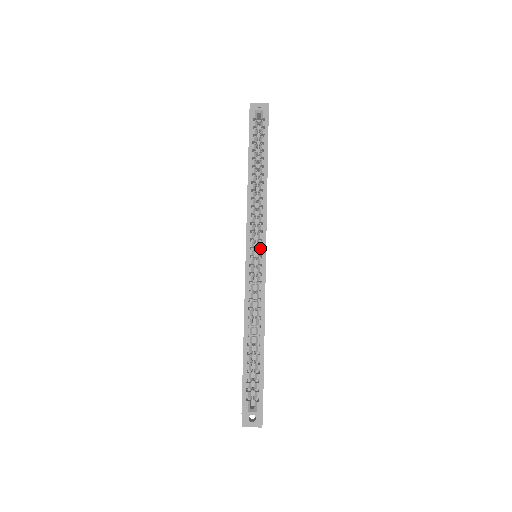
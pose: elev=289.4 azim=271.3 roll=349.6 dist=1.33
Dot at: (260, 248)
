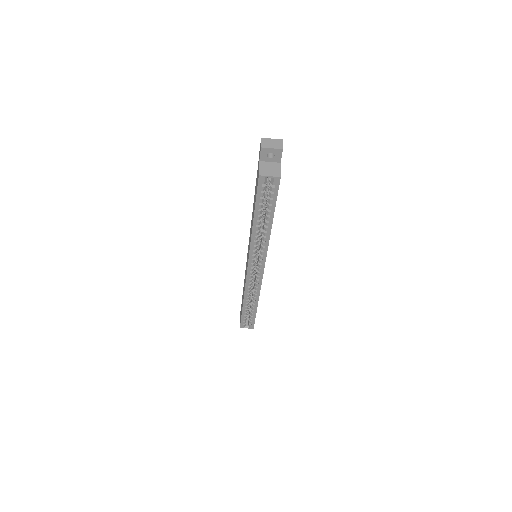
Dot at: (259, 265)
